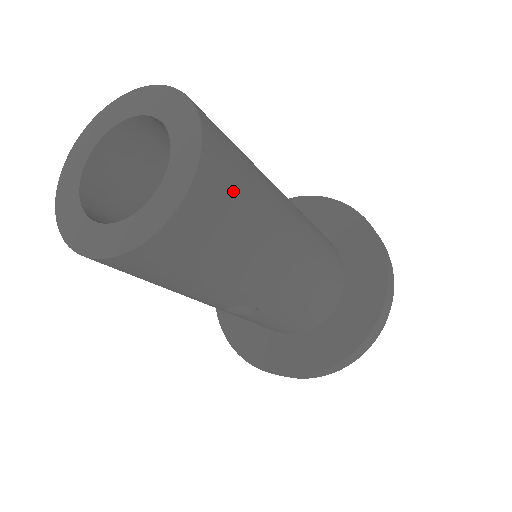
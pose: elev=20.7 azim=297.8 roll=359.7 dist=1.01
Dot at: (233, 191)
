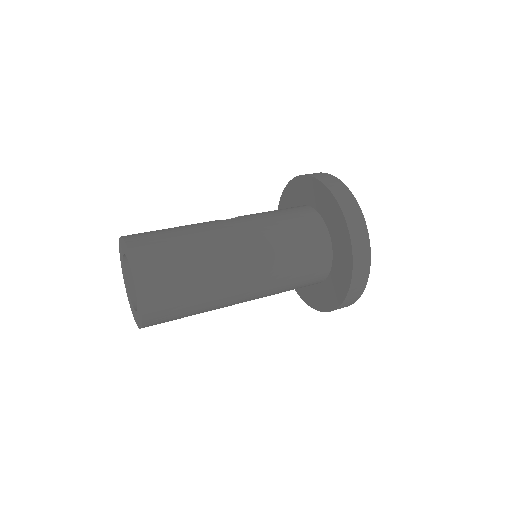
Dot at: (172, 292)
